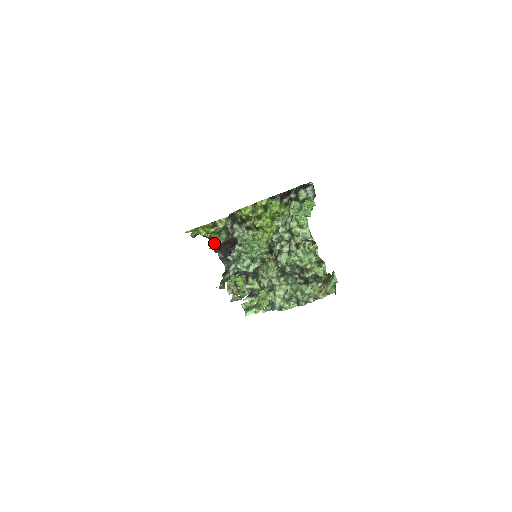
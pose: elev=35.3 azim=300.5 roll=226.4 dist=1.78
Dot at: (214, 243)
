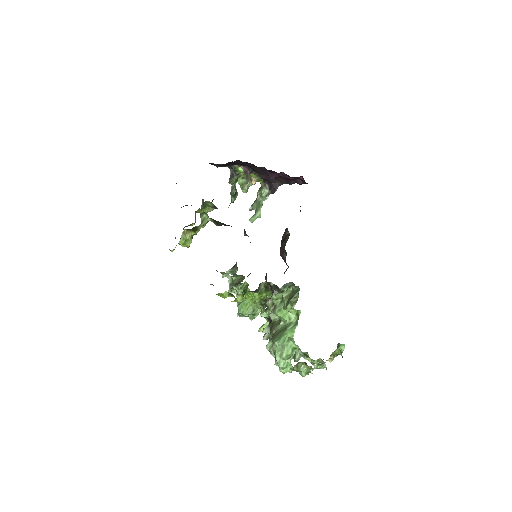
Dot at: occluded
